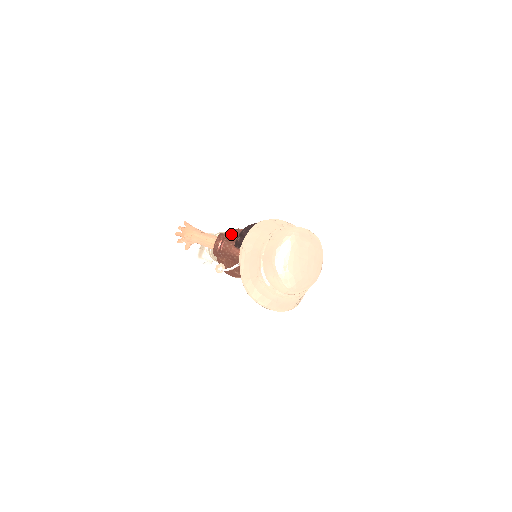
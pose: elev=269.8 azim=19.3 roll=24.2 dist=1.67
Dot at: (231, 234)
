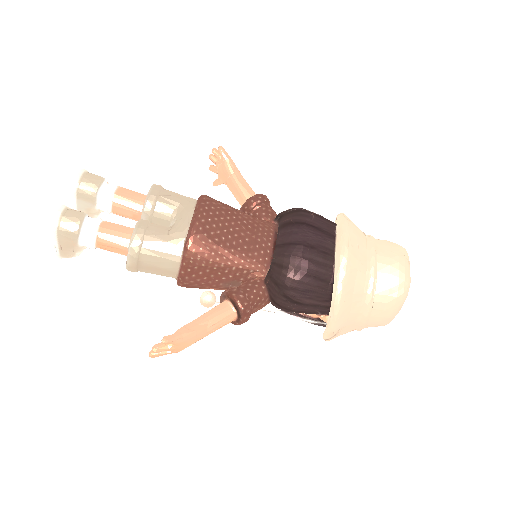
Dot at: (207, 263)
